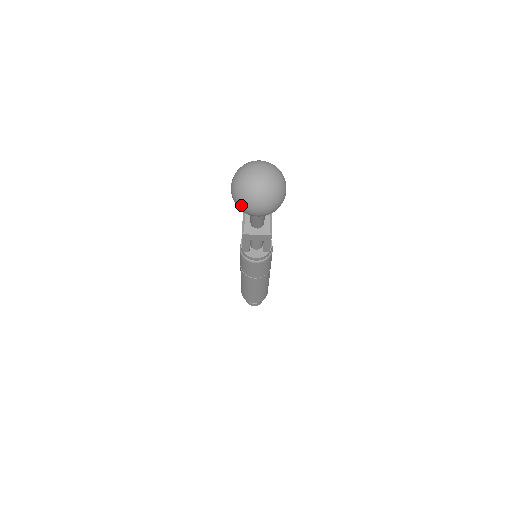
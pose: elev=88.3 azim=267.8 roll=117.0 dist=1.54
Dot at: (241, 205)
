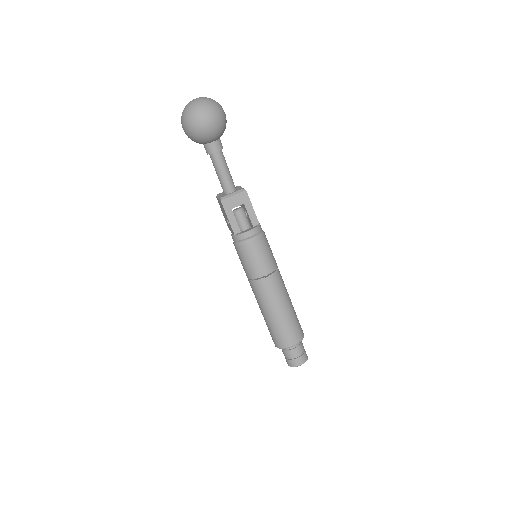
Dot at: (192, 121)
